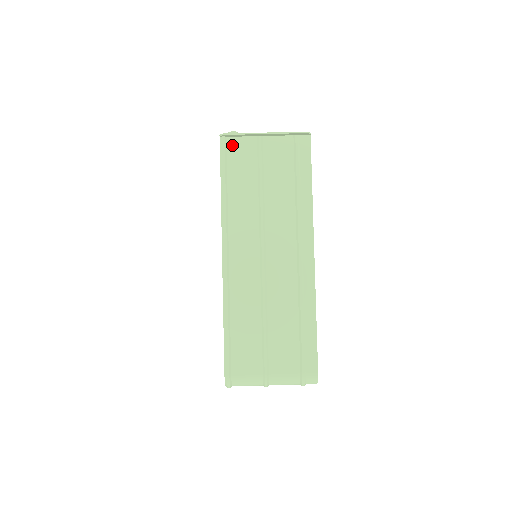
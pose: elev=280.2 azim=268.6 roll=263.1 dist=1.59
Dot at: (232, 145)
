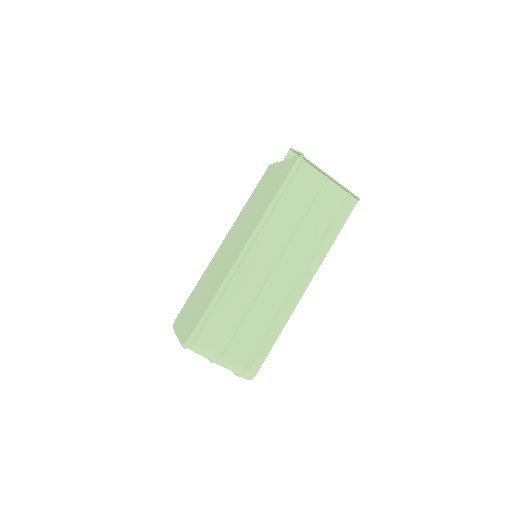
Dot at: (304, 169)
